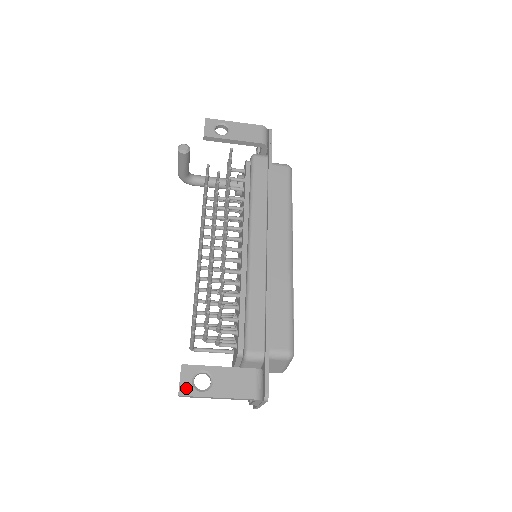
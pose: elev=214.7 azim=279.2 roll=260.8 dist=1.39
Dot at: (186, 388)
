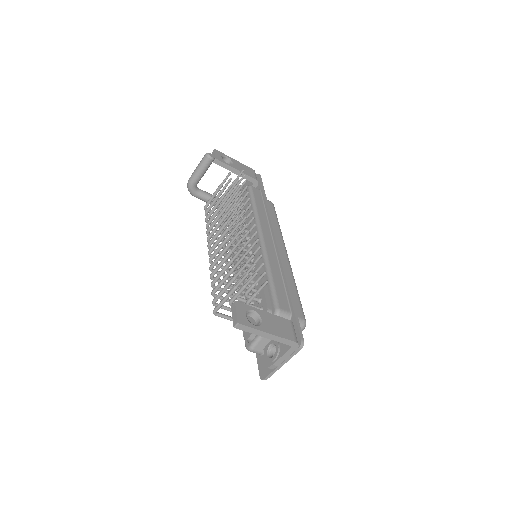
Dot at: (243, 319)
